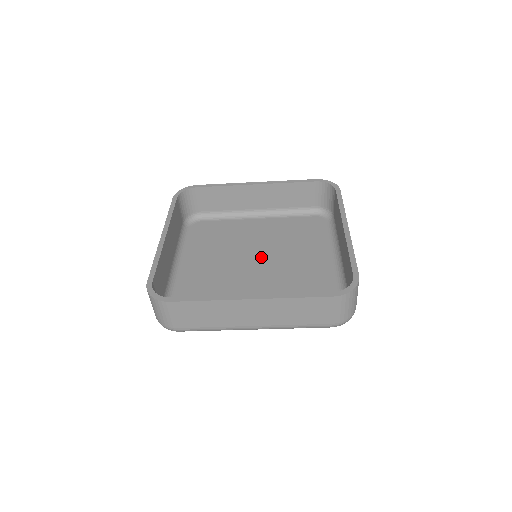
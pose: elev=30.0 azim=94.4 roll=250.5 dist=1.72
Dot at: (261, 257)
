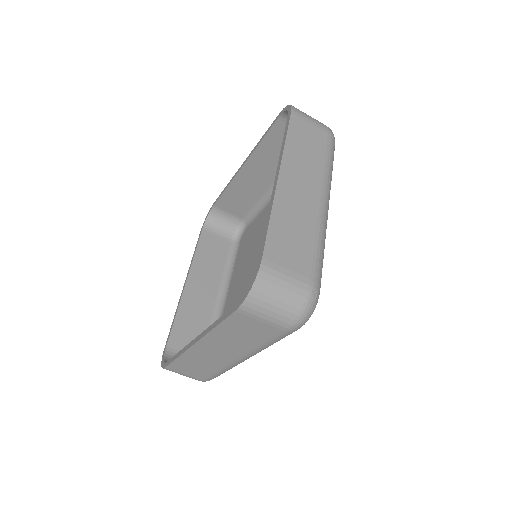
Dot at: occluded
